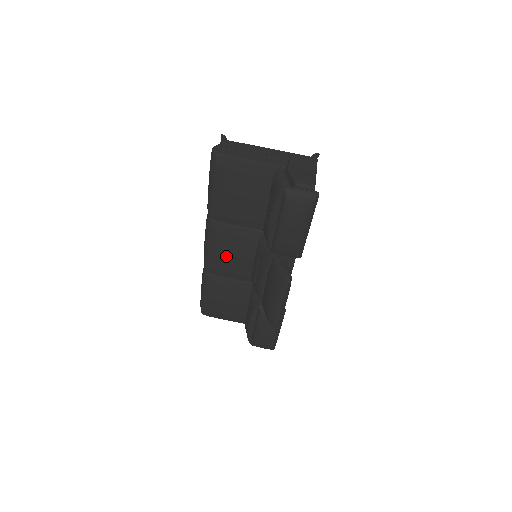
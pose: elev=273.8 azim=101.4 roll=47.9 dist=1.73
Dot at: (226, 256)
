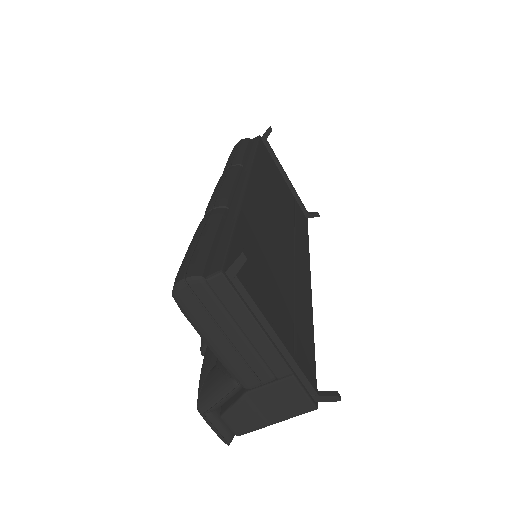
Dot at: occluded
